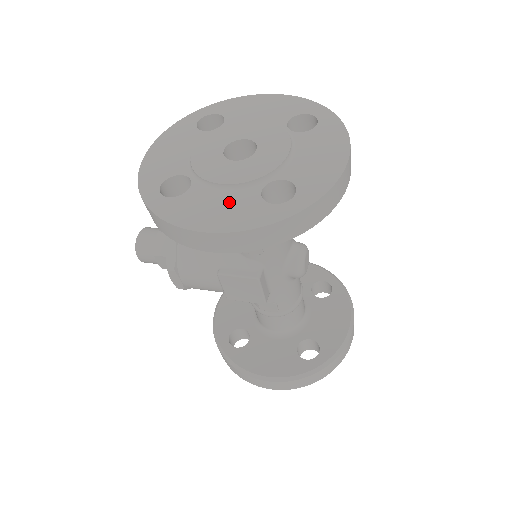
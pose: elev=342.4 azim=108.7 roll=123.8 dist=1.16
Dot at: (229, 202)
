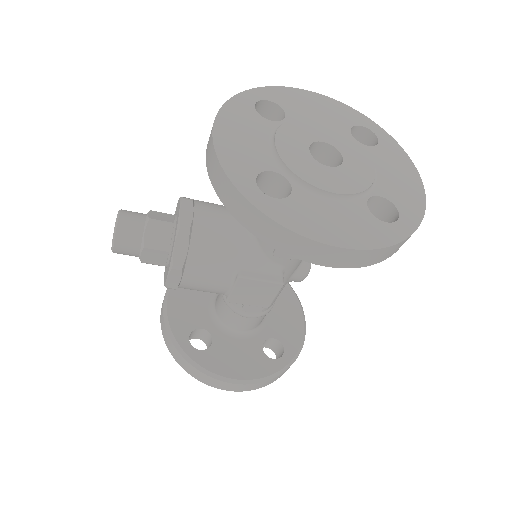
Dot at: (343, 214)
